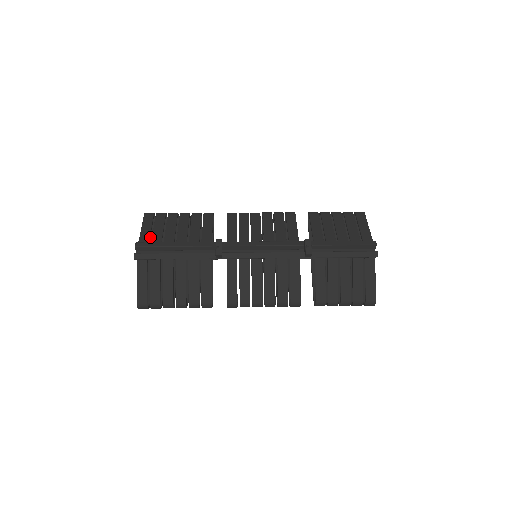
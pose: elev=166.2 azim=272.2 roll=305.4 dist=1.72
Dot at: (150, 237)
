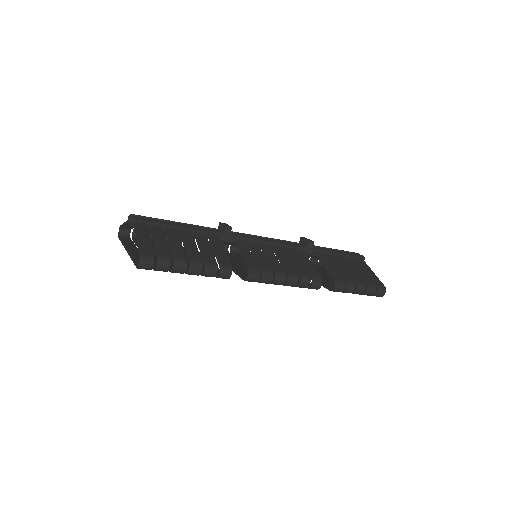
Dot at: (129, 242)
